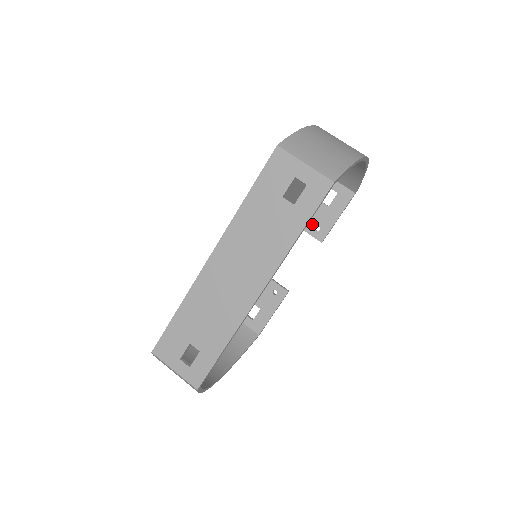
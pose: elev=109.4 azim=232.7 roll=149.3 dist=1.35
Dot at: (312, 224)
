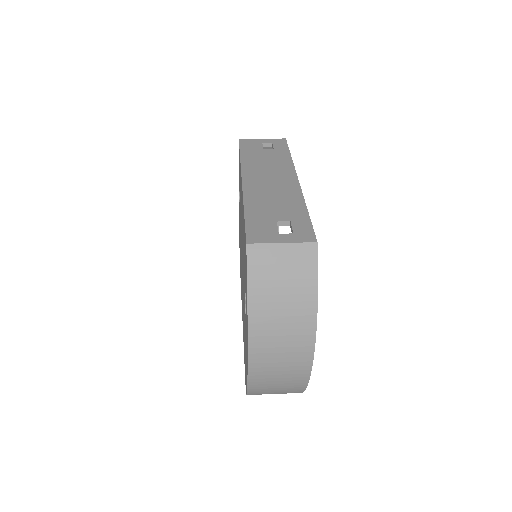
Dot at: occluded
